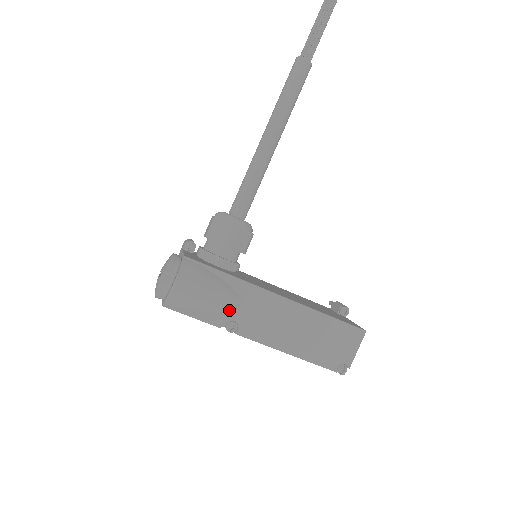
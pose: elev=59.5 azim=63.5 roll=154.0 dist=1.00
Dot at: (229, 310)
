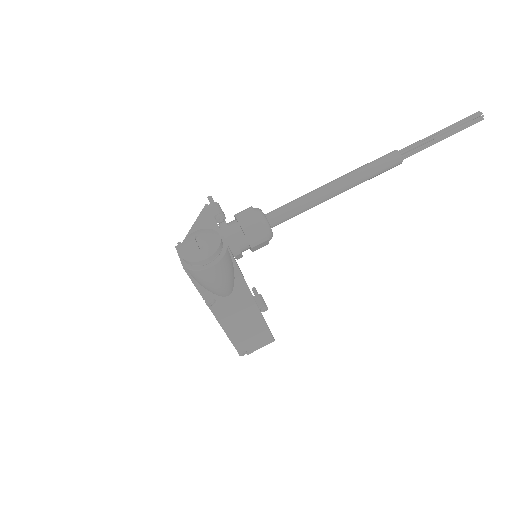
Dot at: (221, 294)
